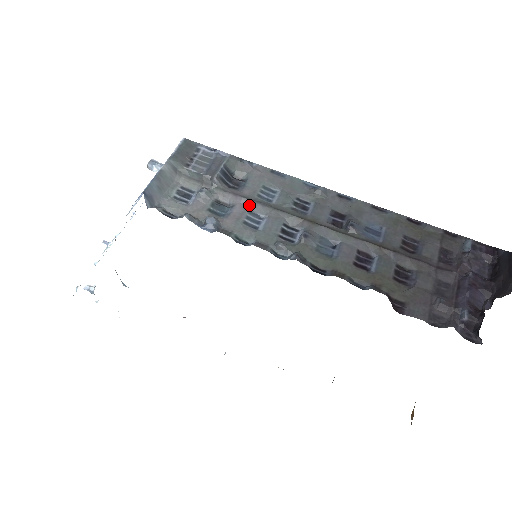
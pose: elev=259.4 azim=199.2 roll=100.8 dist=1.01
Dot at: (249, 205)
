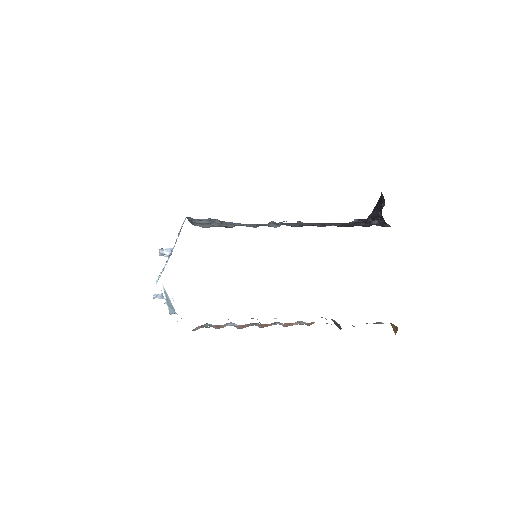
Dot at: occluded
